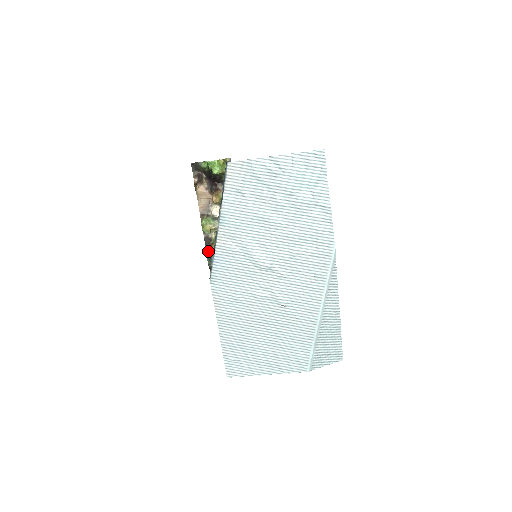
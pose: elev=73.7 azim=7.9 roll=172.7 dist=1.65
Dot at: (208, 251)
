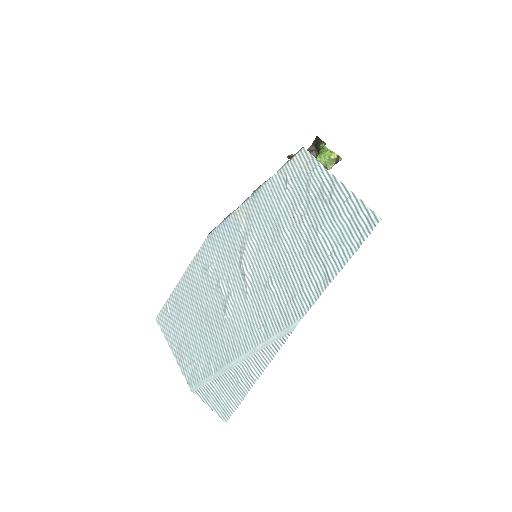
Dot at: occluded
